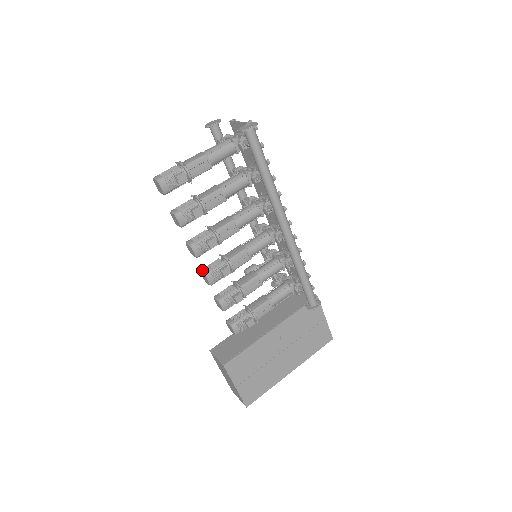
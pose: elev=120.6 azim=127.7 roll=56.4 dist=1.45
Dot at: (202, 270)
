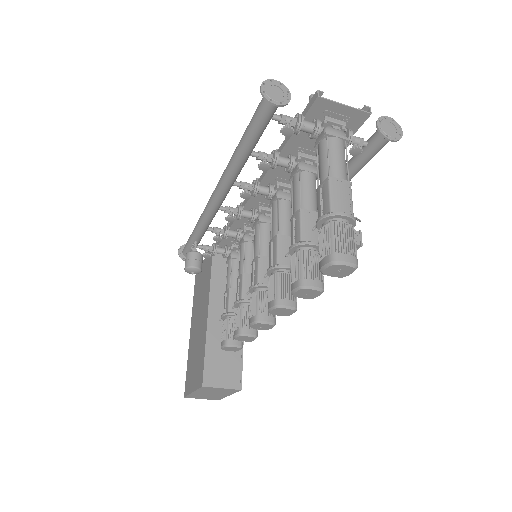
Dot at: (265, 321)
